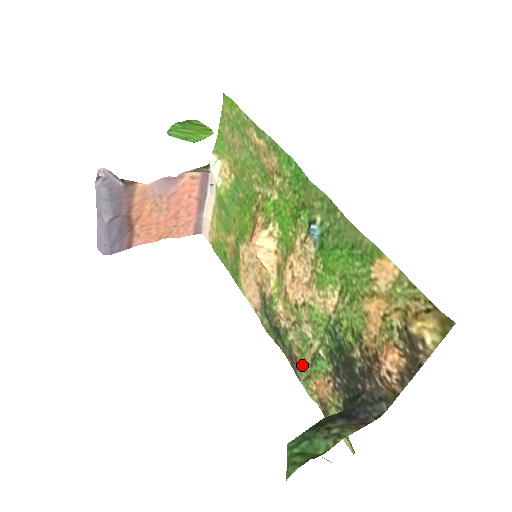
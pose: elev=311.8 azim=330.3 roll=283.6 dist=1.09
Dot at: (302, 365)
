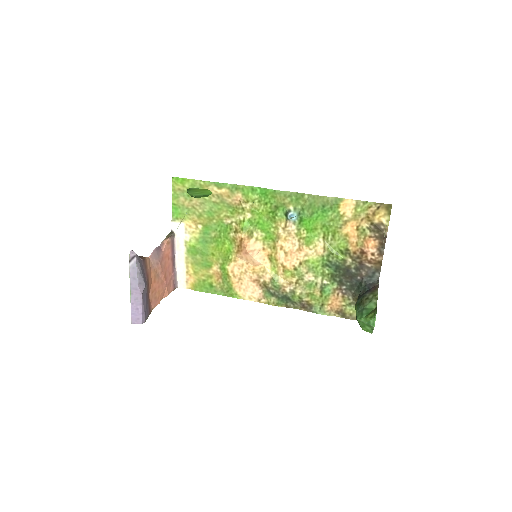
Dot at: (314, 302)
